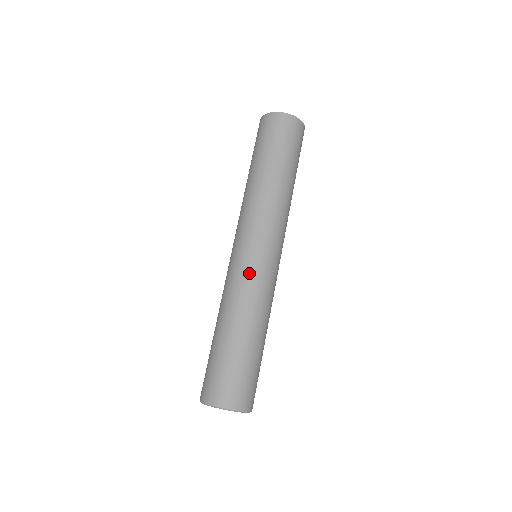
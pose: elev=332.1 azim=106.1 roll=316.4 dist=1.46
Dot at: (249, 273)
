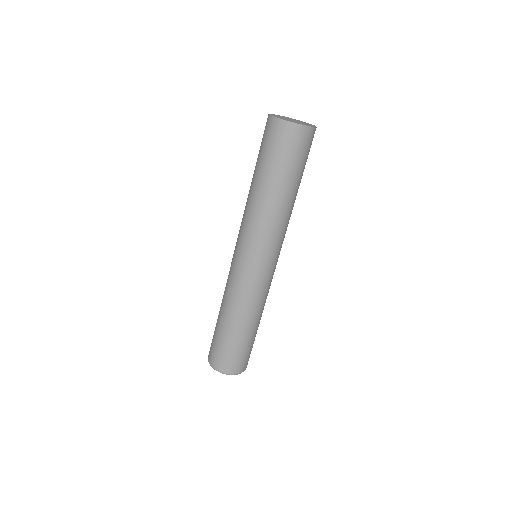
Dot at: (238, 280)
